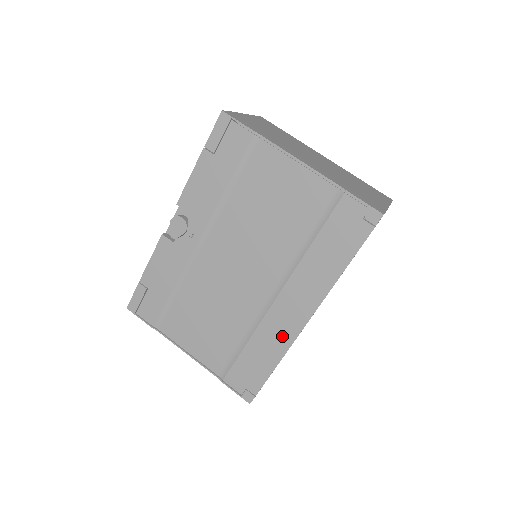
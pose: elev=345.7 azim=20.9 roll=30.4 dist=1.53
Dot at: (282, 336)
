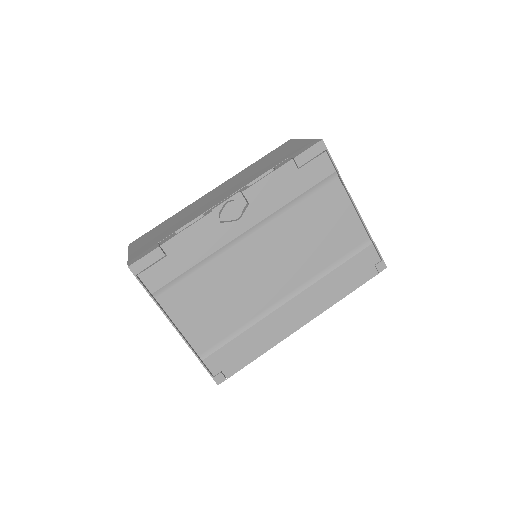
Dot at: (277, 333)
